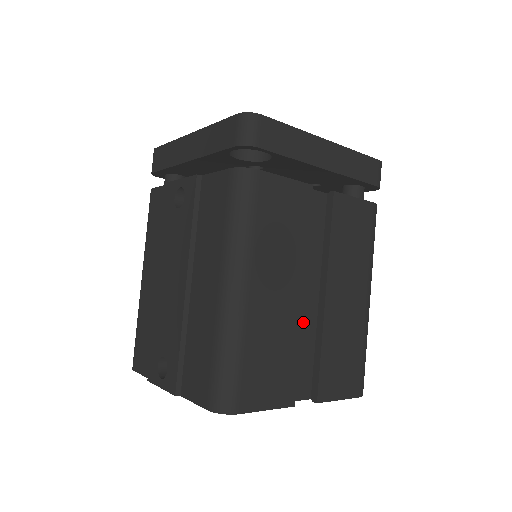
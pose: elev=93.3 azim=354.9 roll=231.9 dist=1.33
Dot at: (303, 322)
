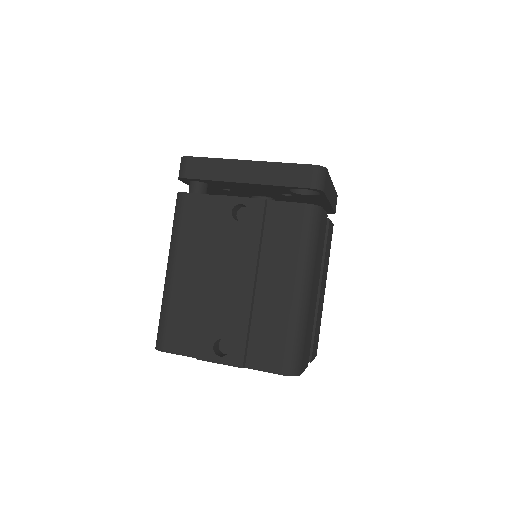
Dot at: occluded
